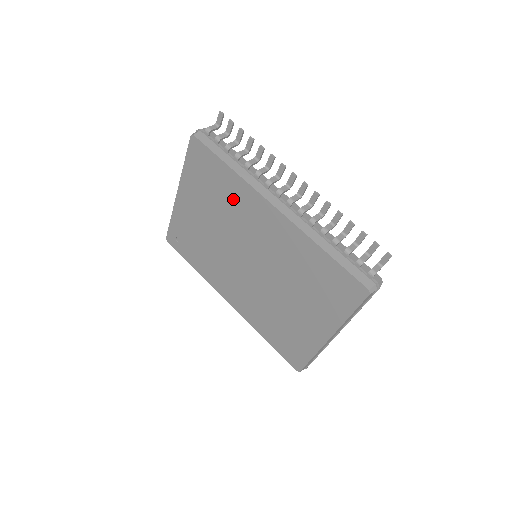
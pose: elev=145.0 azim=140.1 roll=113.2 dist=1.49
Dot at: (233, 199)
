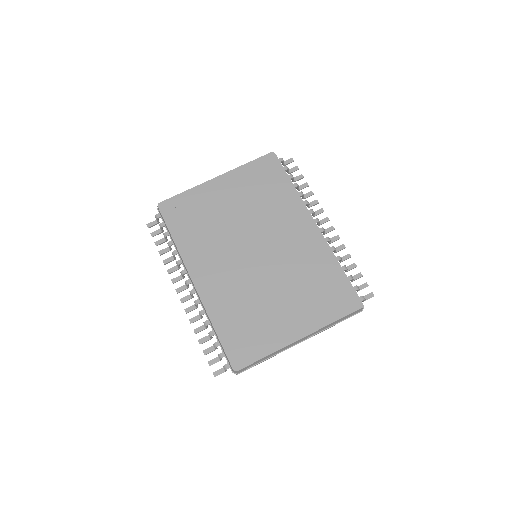
Dot at: (279, 204)
